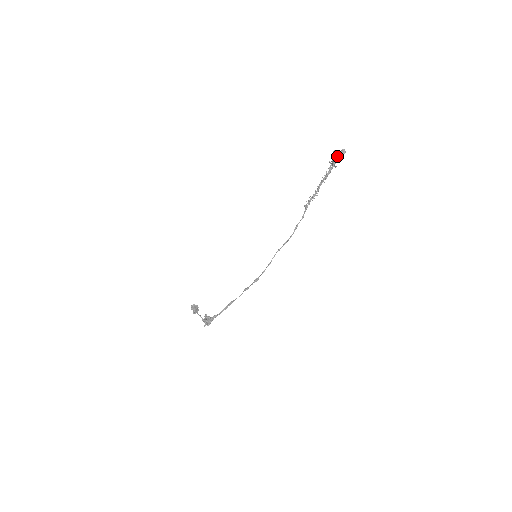
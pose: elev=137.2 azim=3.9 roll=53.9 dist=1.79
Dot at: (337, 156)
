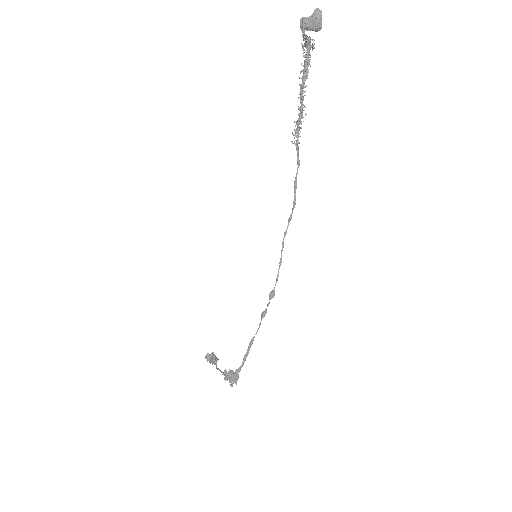
Dot at: (310, 27)
